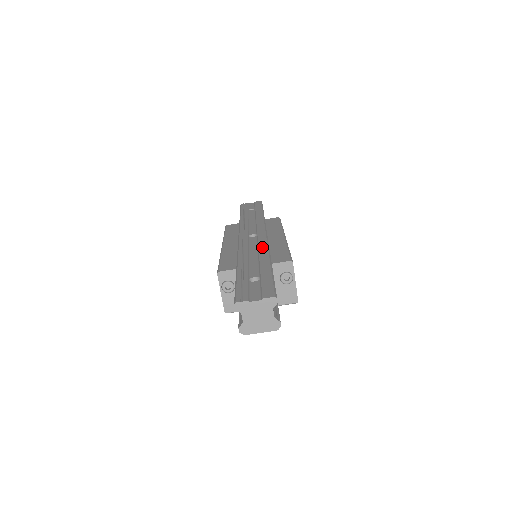
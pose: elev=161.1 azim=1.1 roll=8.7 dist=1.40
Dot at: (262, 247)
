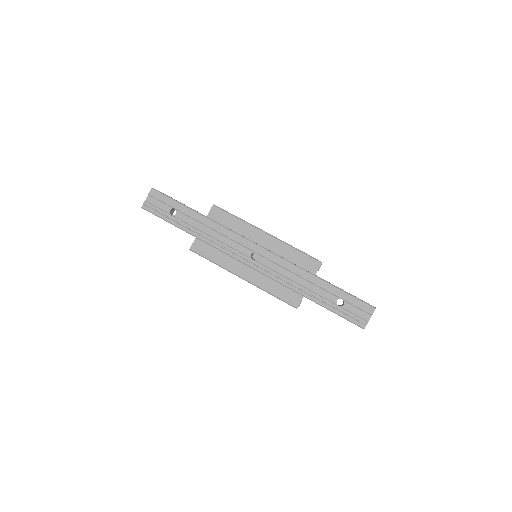
Dot at: (291, 268)
